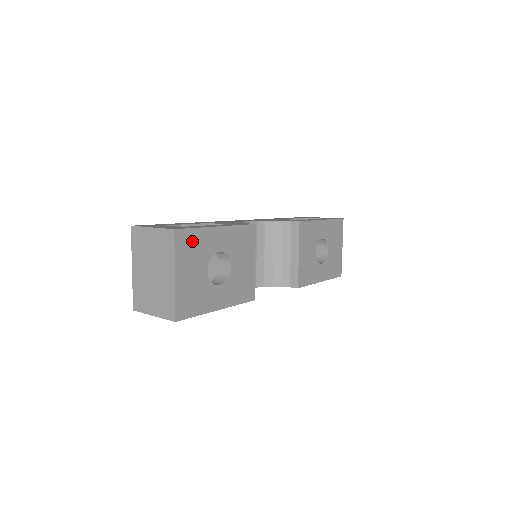
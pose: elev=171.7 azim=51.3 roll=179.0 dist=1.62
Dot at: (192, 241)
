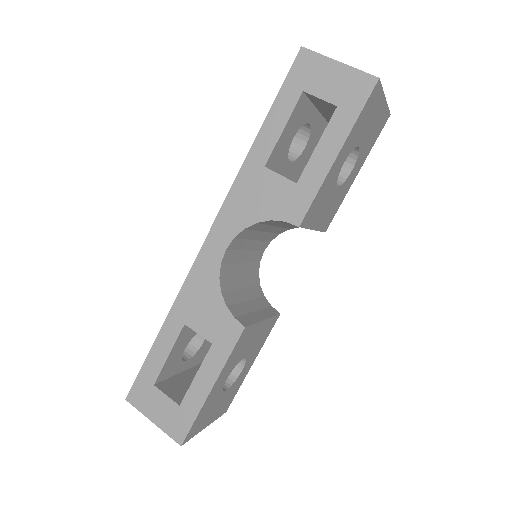
Dot at: (199, 420)
